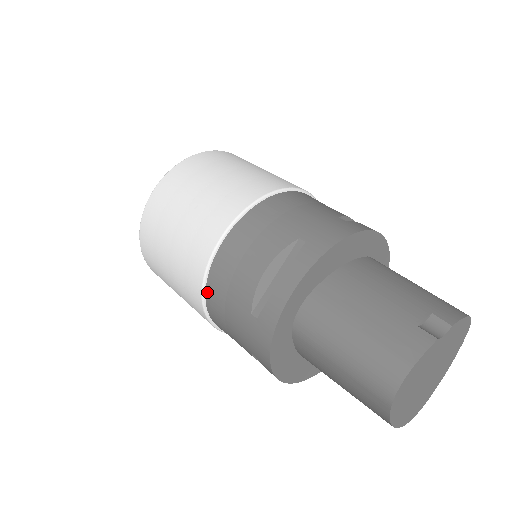
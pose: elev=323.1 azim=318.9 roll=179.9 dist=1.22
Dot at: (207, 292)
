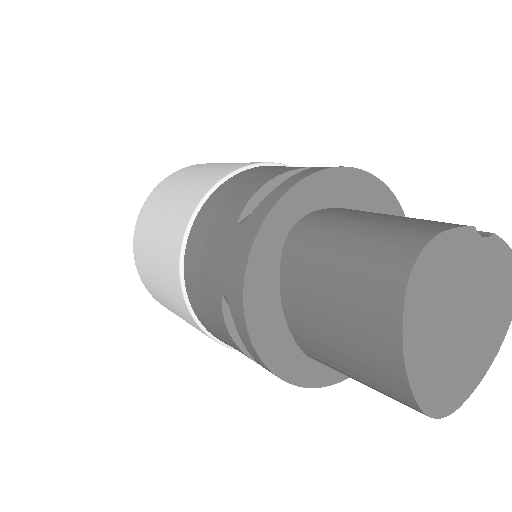
Dot at: (191, 230)
